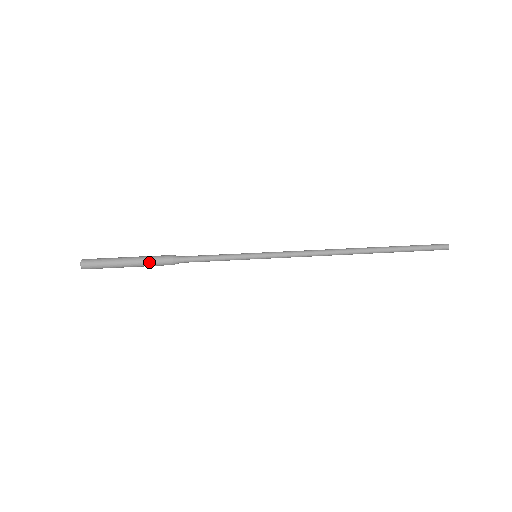
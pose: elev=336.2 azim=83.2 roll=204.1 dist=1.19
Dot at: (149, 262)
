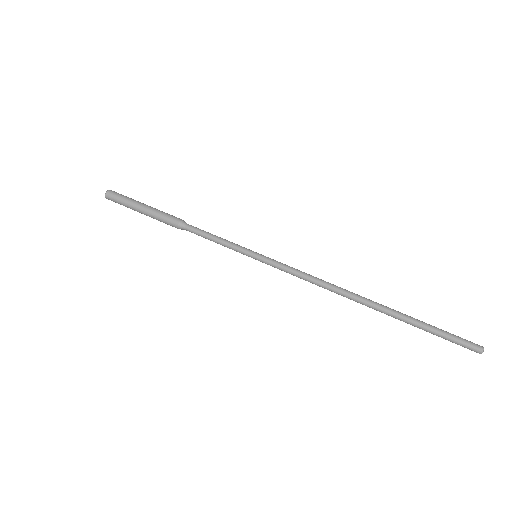
Dot at: (158, 219)
